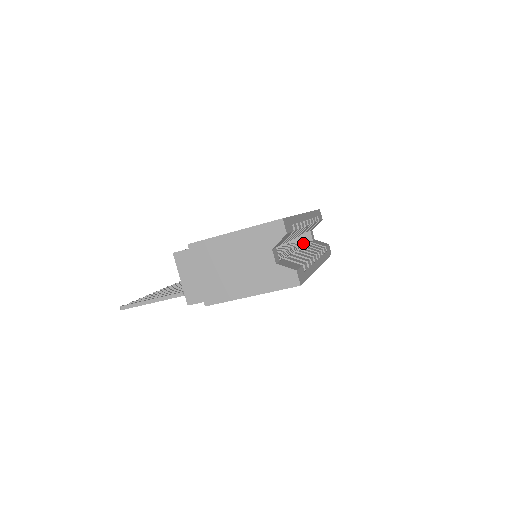
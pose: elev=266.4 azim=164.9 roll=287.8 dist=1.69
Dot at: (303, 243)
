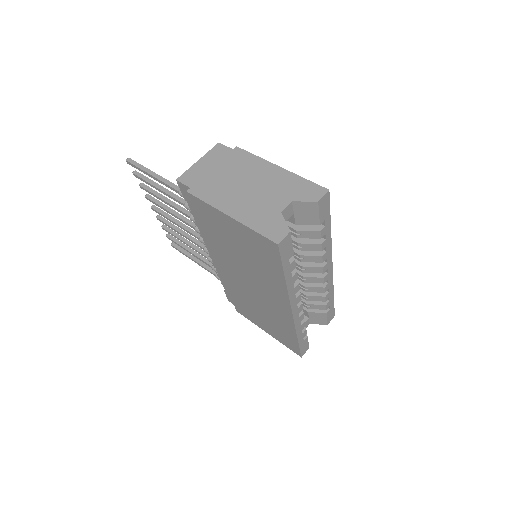
Dot at: occluded
